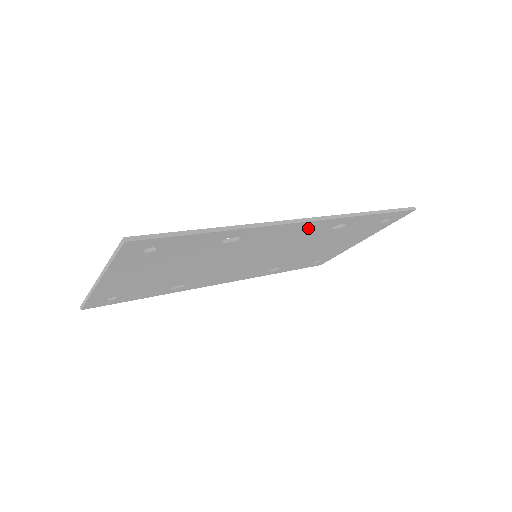
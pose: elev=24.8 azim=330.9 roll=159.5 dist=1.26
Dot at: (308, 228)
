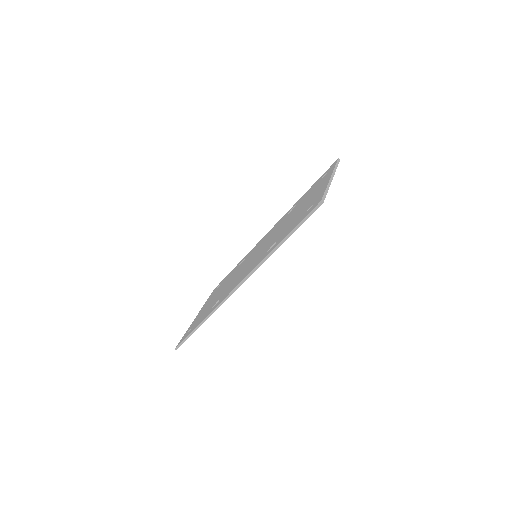
Dot at: occluded
